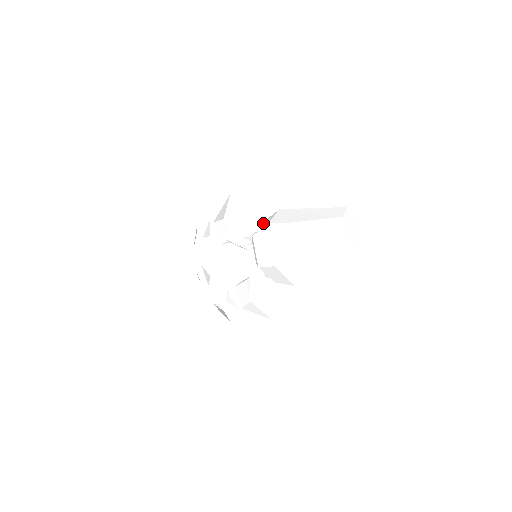
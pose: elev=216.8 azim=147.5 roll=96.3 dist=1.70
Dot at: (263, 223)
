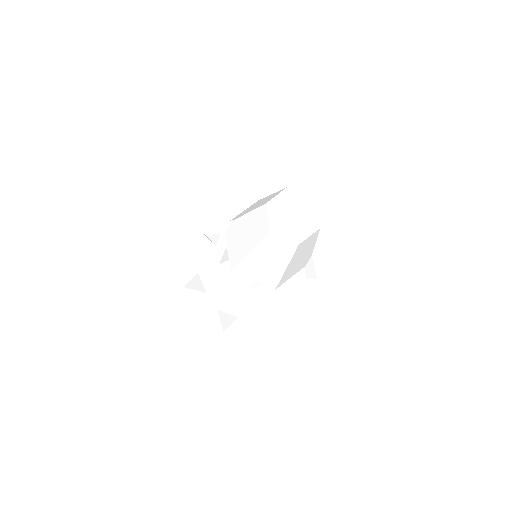
Dot at: (218, 224)
